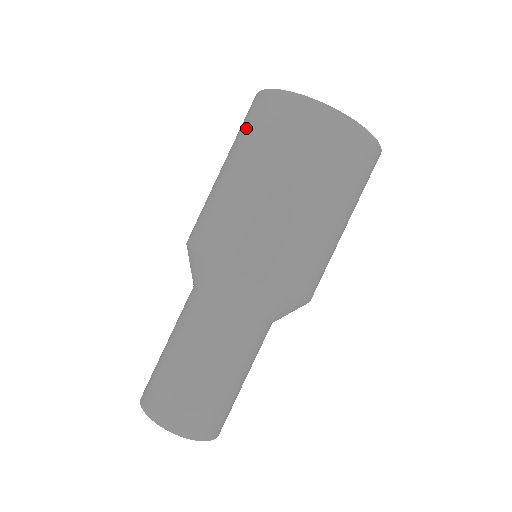
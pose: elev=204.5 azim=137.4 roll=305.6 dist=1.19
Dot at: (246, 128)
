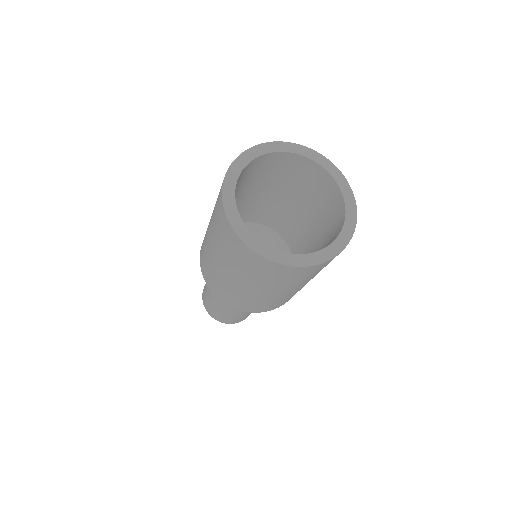
Dot at: (216, 202)
